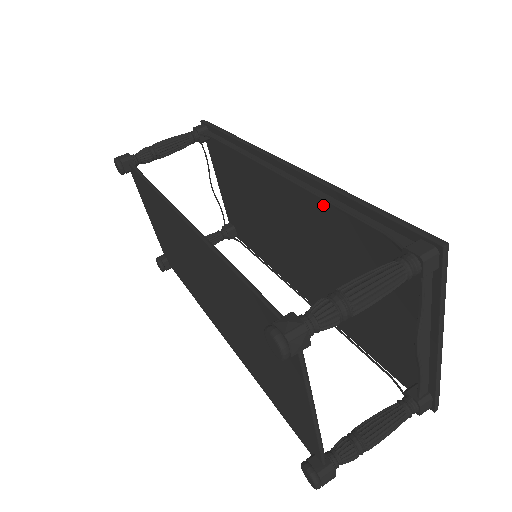
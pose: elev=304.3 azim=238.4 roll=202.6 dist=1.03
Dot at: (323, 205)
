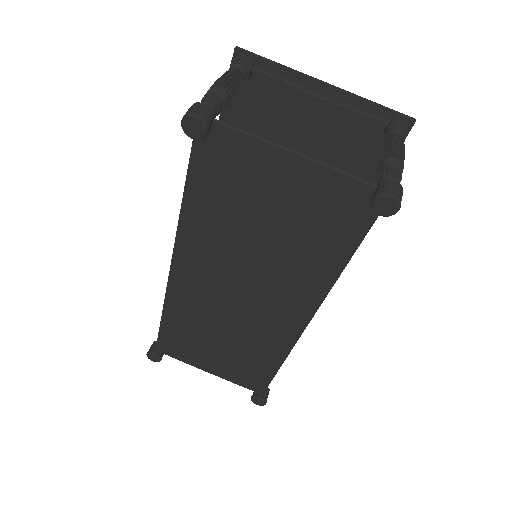
Dot at: occluded
